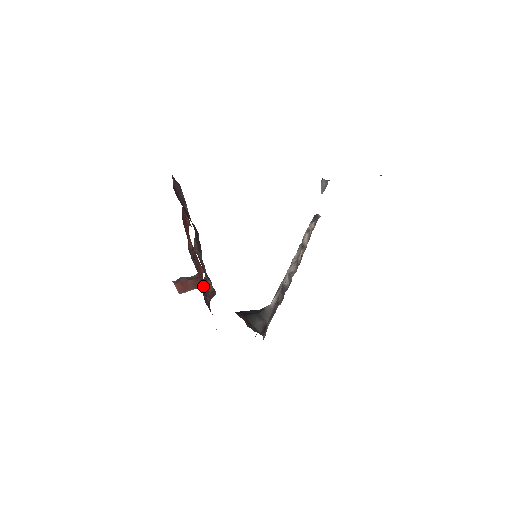
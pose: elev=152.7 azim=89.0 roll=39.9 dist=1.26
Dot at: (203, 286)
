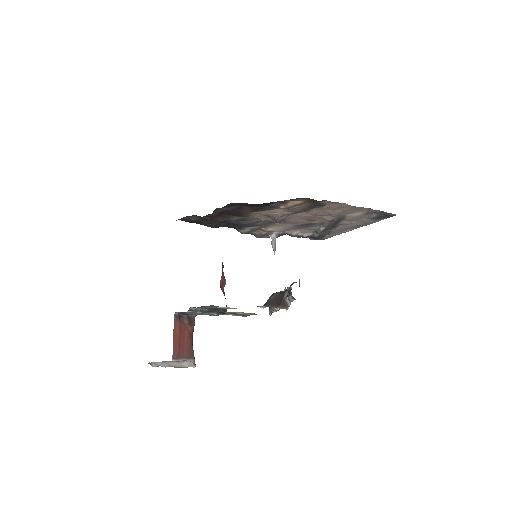
Dot at: occluded
